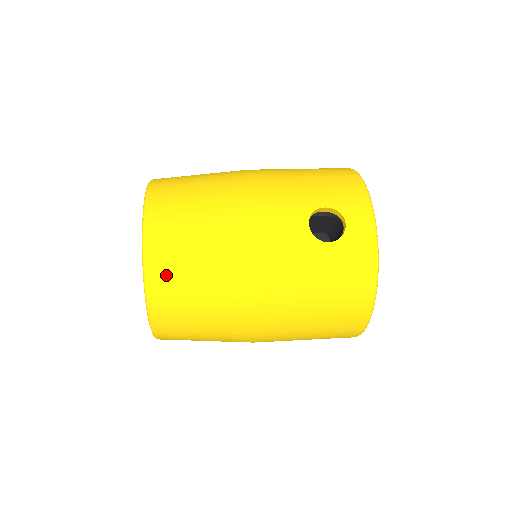
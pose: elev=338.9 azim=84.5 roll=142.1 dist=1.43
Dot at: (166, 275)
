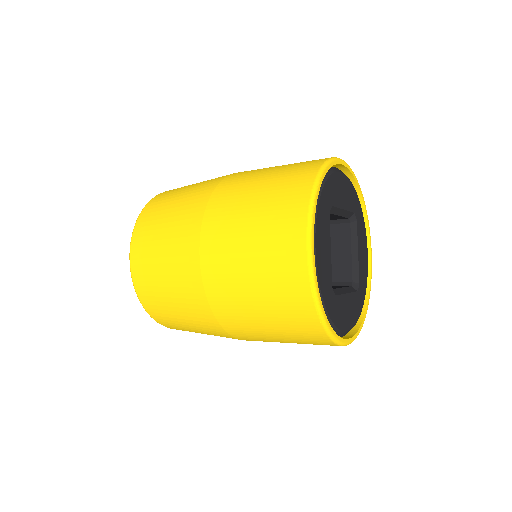
Dot at: (170, 191)
